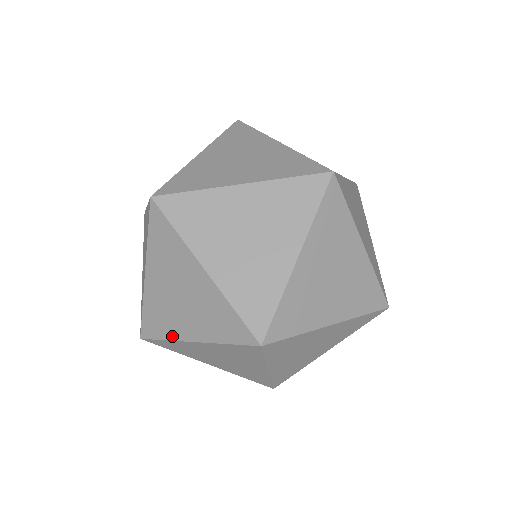
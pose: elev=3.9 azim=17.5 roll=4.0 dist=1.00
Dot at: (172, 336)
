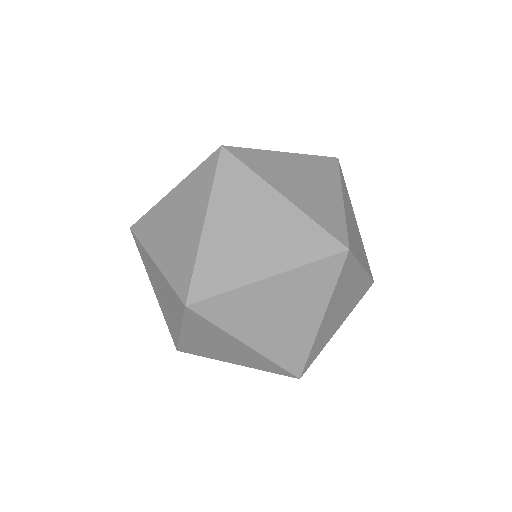
Dot at: (194, 251)
